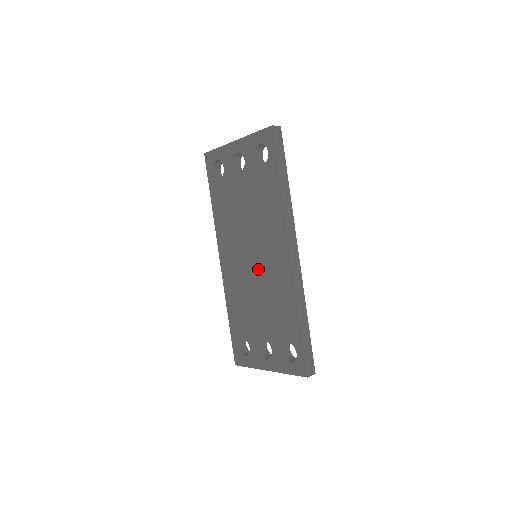
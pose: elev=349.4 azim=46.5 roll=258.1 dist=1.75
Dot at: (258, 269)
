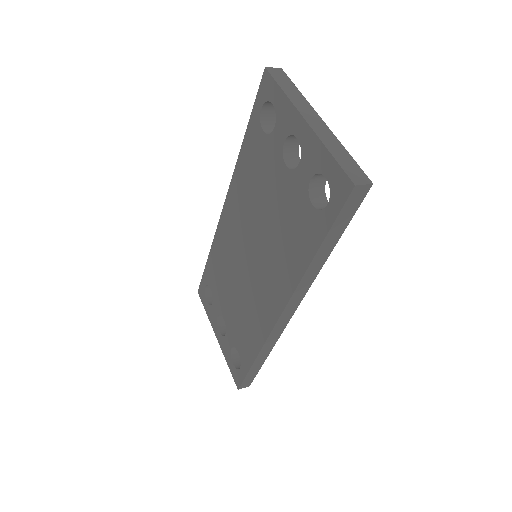
Dot at: (248, 275)
